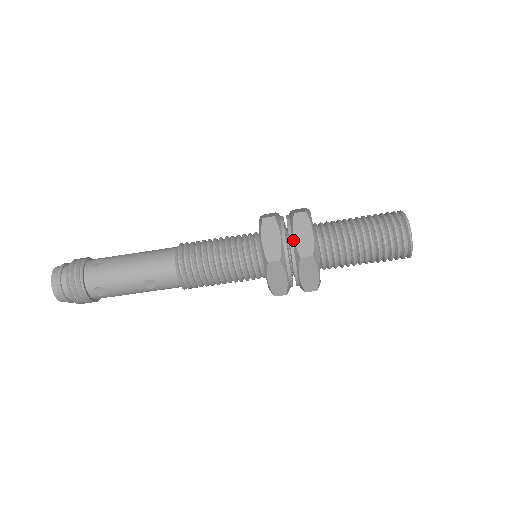
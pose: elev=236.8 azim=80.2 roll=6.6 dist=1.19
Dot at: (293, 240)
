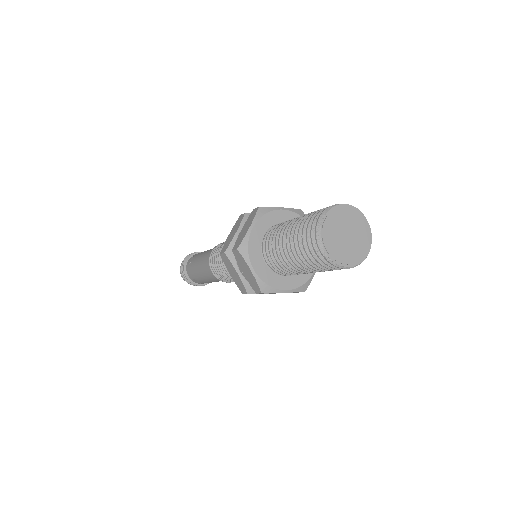
Dot at: occluded
